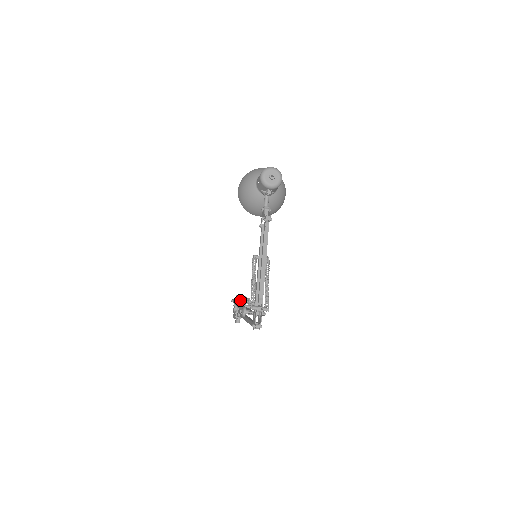
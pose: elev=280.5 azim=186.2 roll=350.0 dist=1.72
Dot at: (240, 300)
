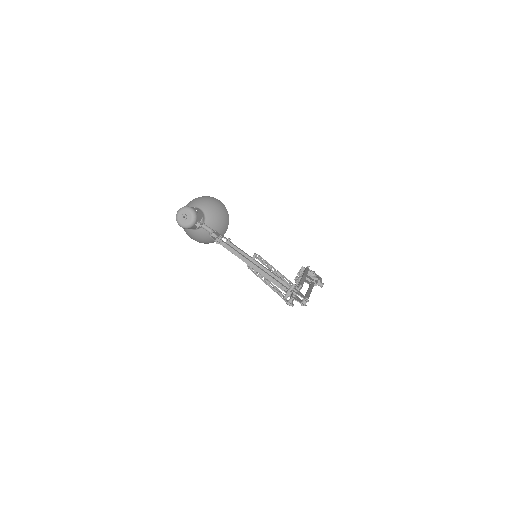
Dot at: occluded
